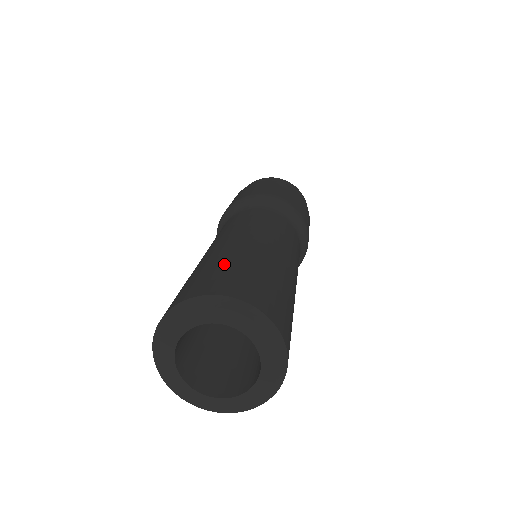
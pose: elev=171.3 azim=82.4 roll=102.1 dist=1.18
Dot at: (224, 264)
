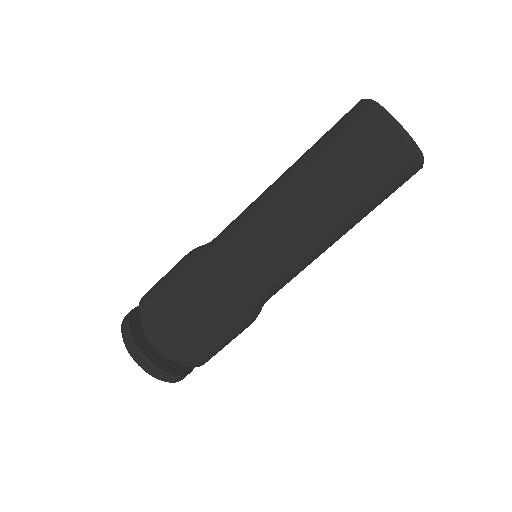
Dot at: occluded
